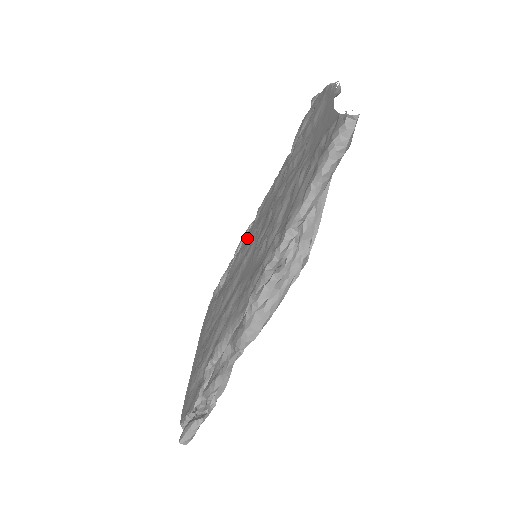
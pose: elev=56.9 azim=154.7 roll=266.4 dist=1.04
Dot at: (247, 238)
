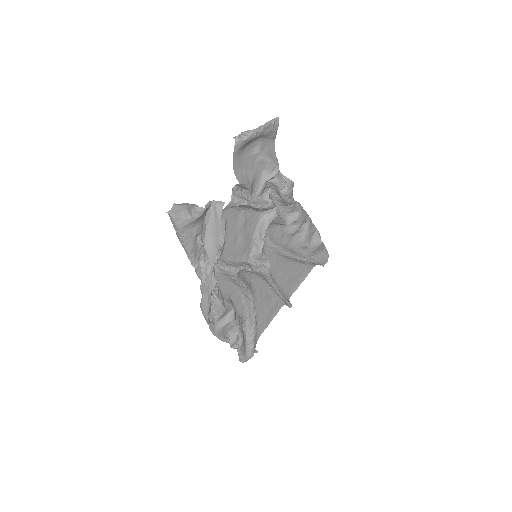
Dot at: (289, 228)
